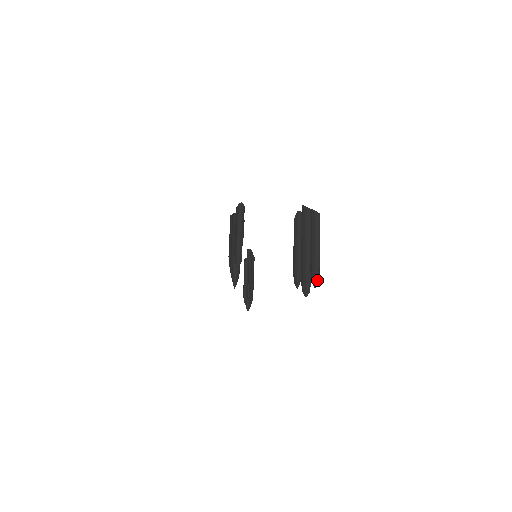
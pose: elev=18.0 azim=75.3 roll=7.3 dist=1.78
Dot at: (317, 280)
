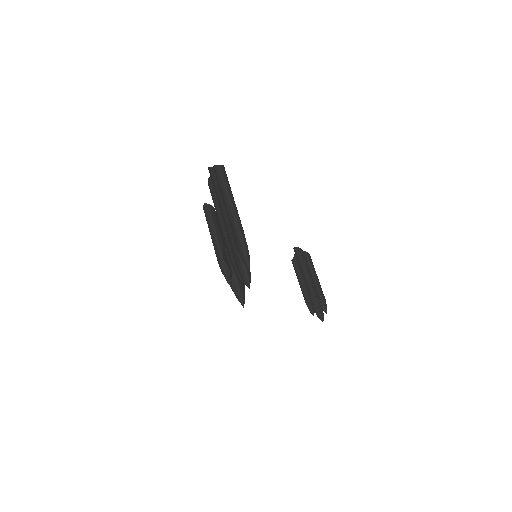
Dot at: (246, 257)
